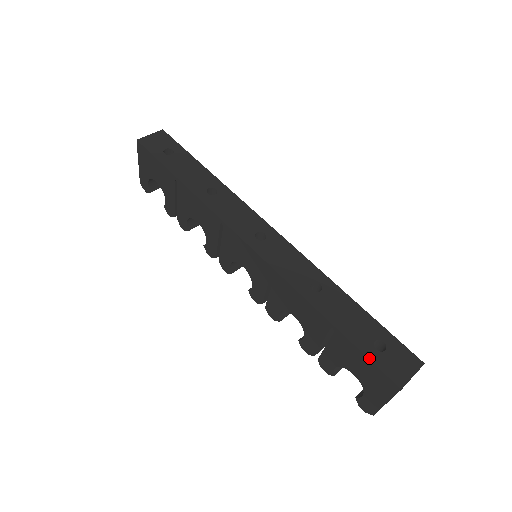
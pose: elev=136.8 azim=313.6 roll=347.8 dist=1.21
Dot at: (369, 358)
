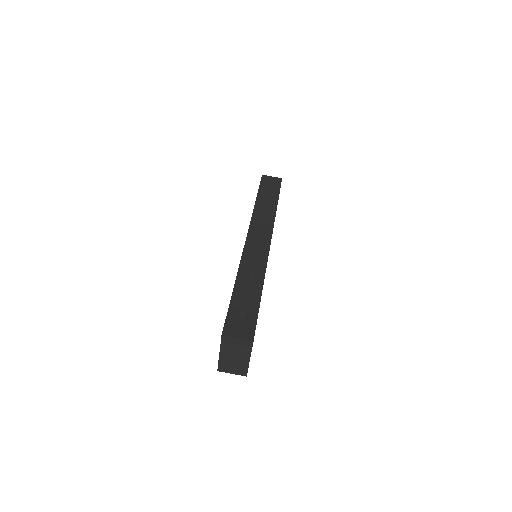
Dot at: (228, 312)
